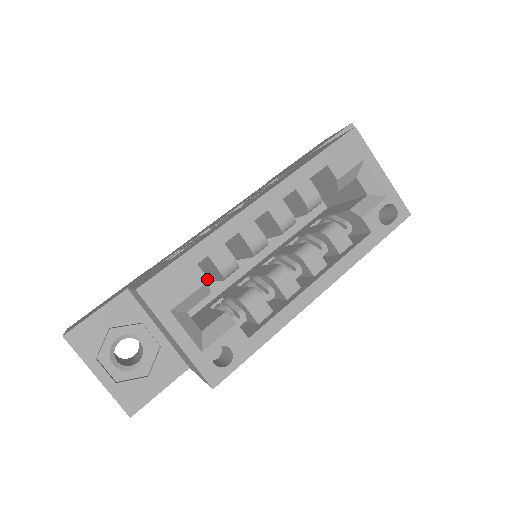
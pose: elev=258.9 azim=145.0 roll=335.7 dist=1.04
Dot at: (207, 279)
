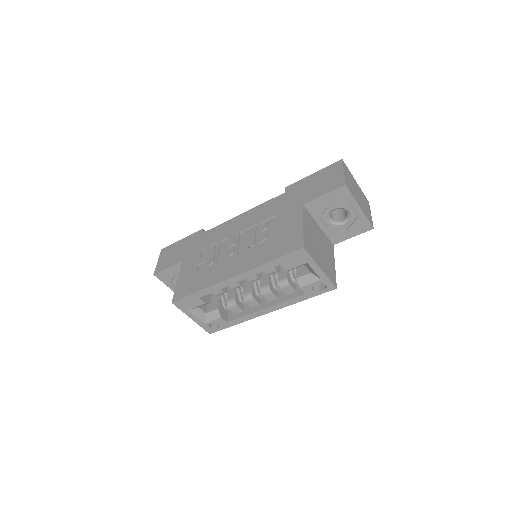
Dot at: occluded
